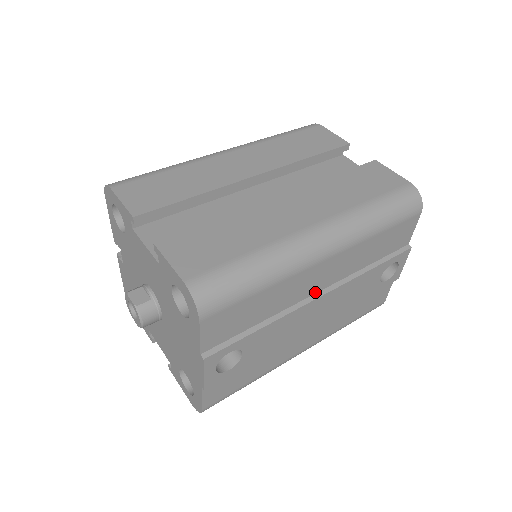
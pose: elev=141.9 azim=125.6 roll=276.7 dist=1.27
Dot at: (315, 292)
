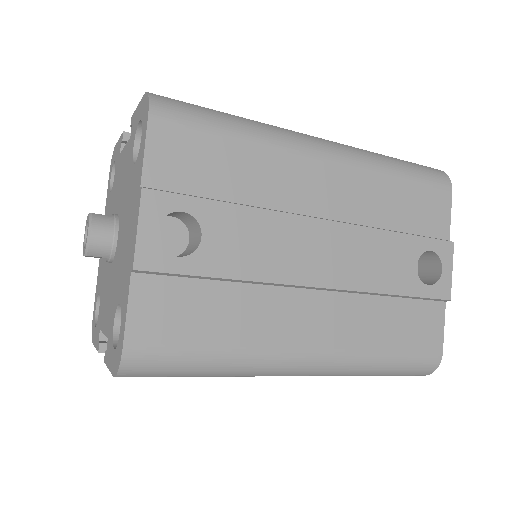
Dot at: (315, 215)
